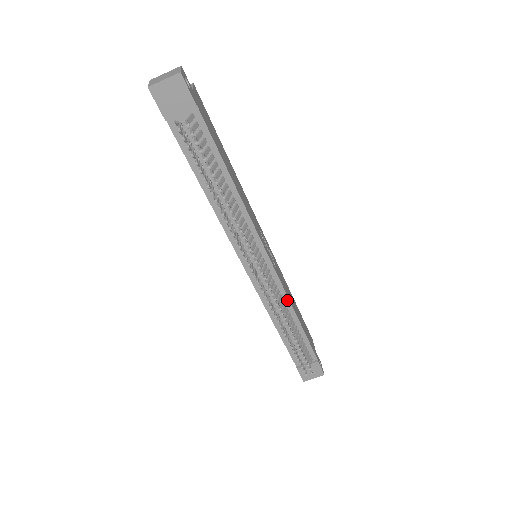
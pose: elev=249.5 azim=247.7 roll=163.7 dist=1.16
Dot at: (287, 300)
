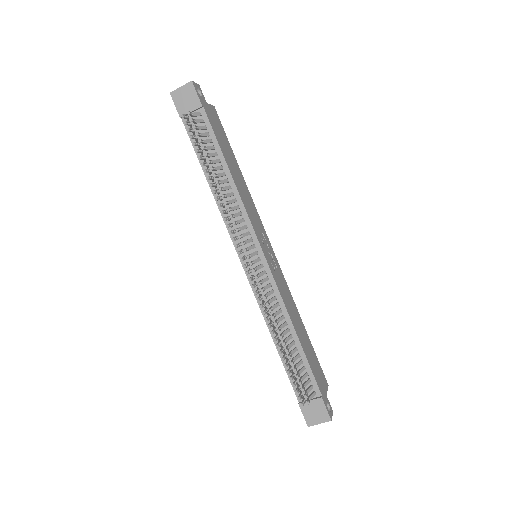
Dot at: (282, 305)
